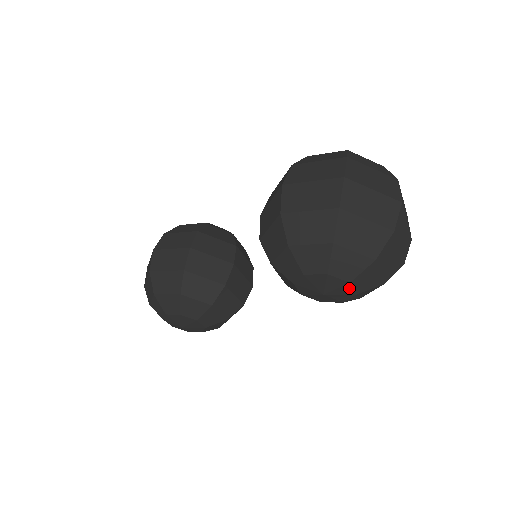
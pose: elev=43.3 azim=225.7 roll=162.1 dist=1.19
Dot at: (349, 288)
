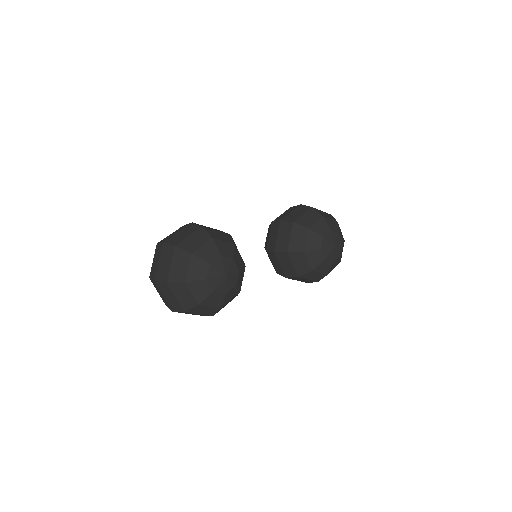
Dot at: (341, 248)
